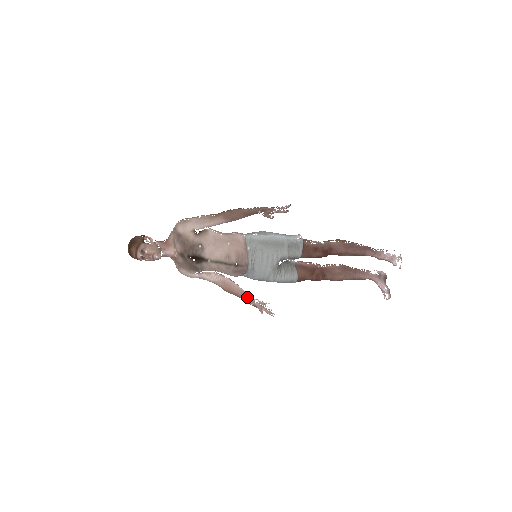
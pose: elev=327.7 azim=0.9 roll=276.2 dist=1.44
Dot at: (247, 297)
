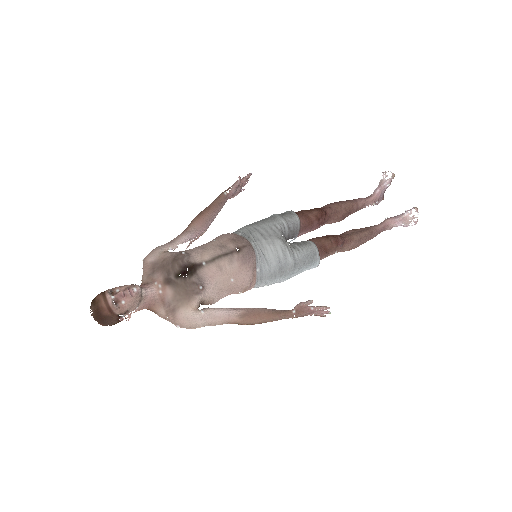
Dot at: (282, 310)
